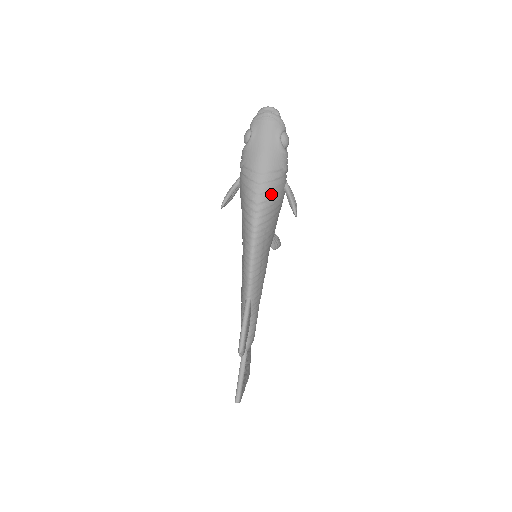
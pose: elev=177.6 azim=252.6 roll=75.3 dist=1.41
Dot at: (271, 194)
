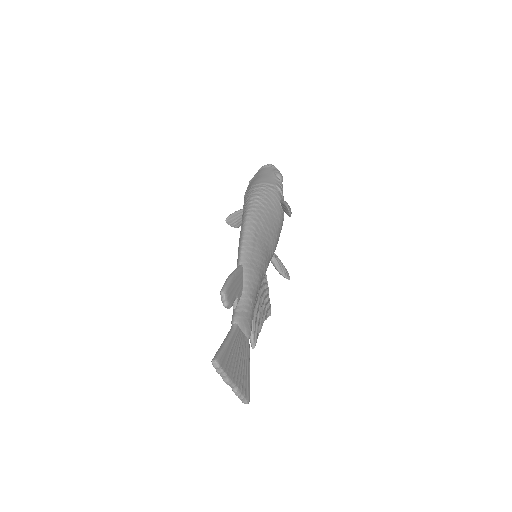
Dot at: (265, 195)
